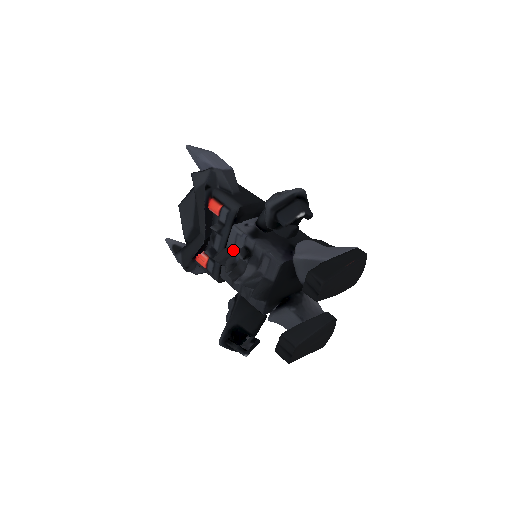
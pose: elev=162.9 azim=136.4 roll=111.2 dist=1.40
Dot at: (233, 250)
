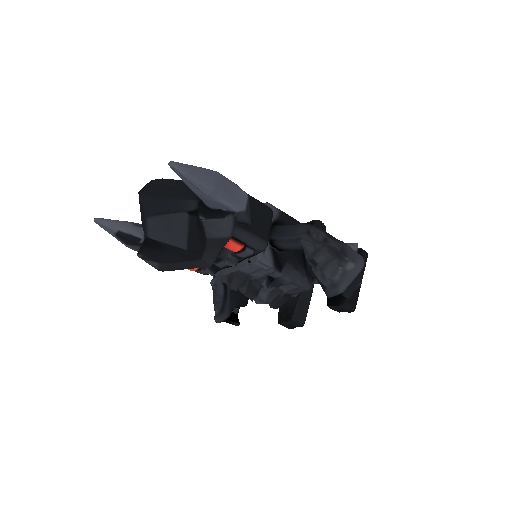
Dot at: (249, 274)
